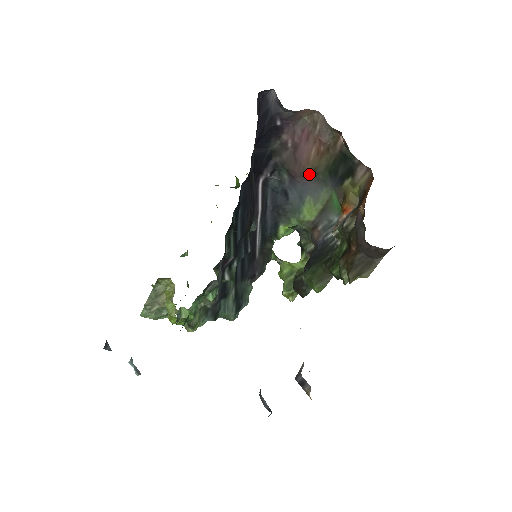
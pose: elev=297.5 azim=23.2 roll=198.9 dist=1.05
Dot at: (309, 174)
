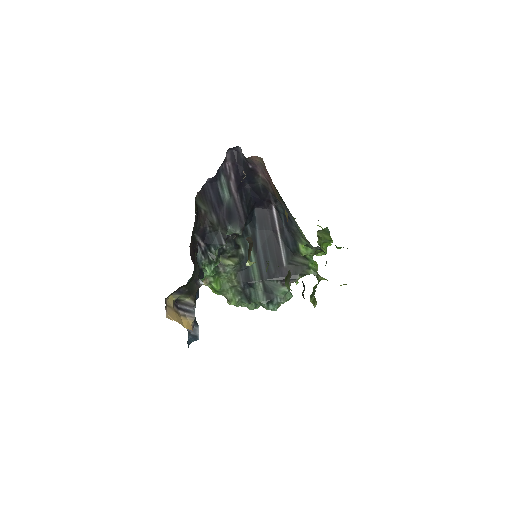
Dot at: (280, 200)
